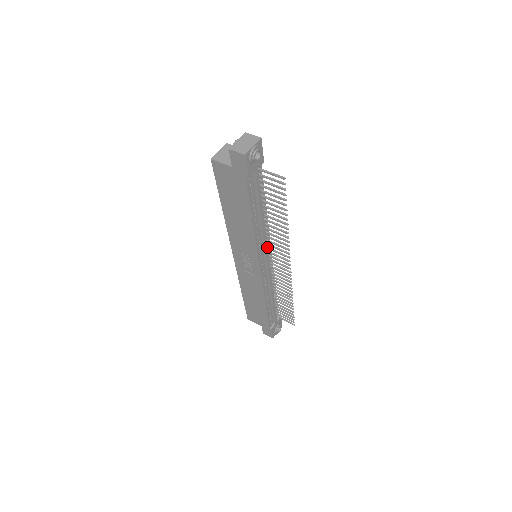
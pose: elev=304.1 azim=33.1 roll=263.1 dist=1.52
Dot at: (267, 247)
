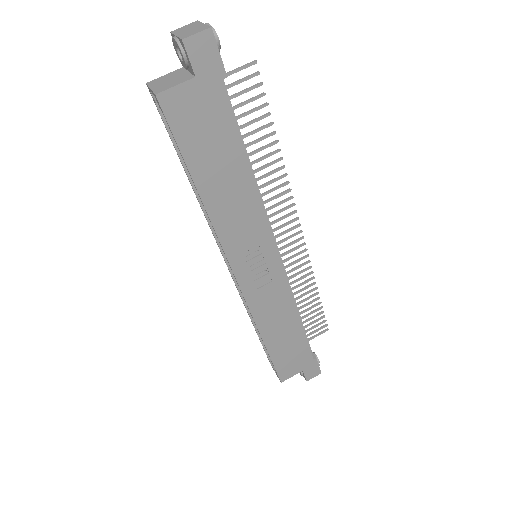
Dot at: occluded
